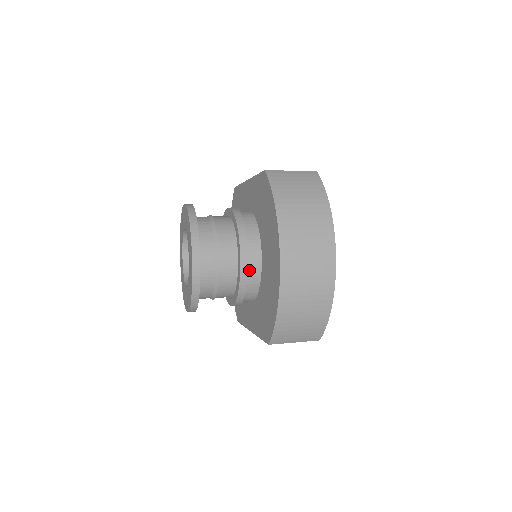
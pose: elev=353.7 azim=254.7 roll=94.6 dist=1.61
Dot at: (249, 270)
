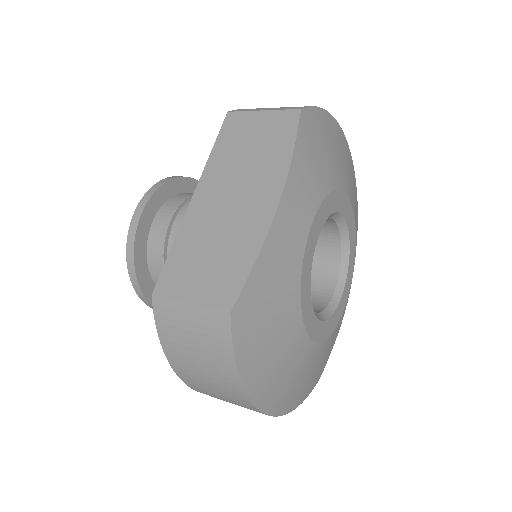
Dot at: occluded
